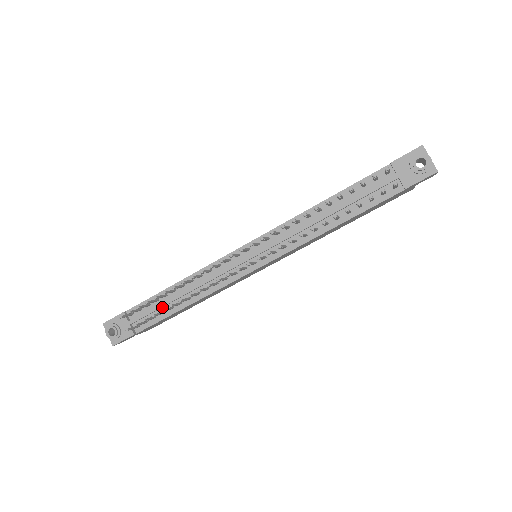
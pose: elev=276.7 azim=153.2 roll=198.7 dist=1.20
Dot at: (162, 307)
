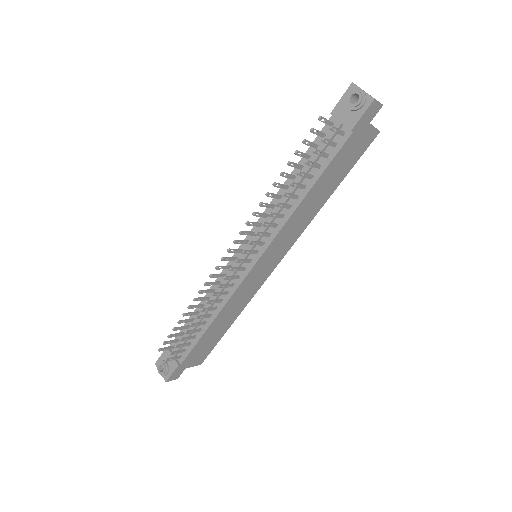
Dot at: occluded
